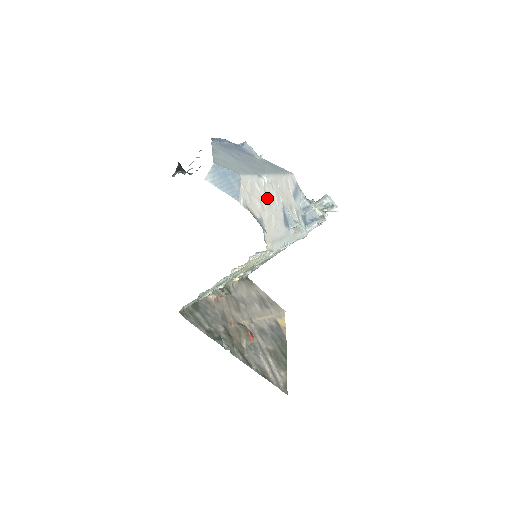
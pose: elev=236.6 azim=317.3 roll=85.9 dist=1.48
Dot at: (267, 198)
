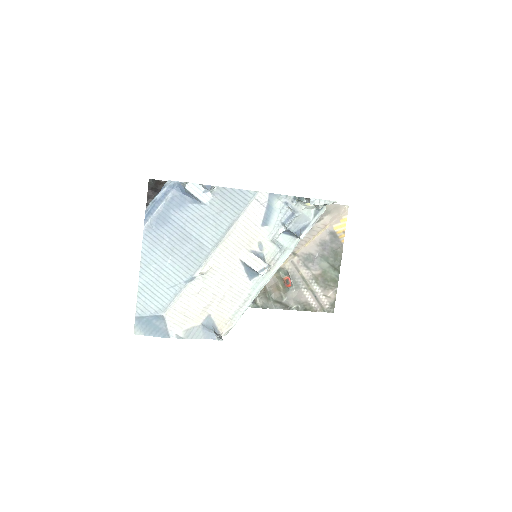
Dot at: (212, 286)
